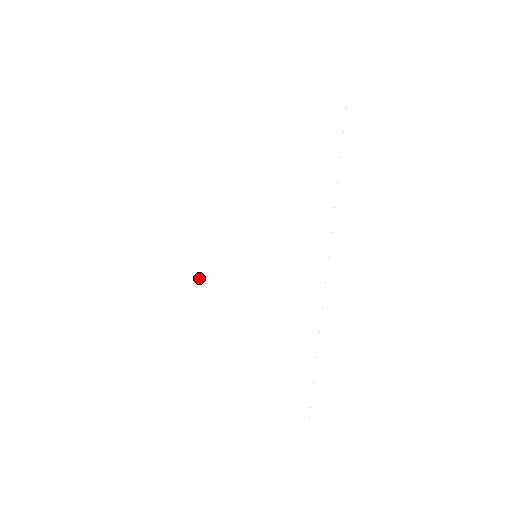
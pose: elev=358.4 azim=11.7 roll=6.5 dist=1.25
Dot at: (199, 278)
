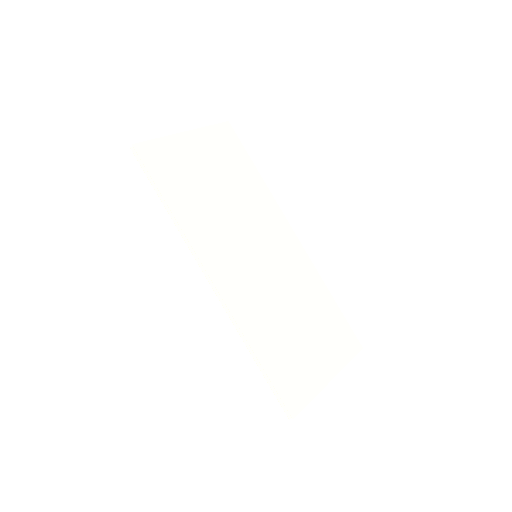
Dot at: (237, 299)
